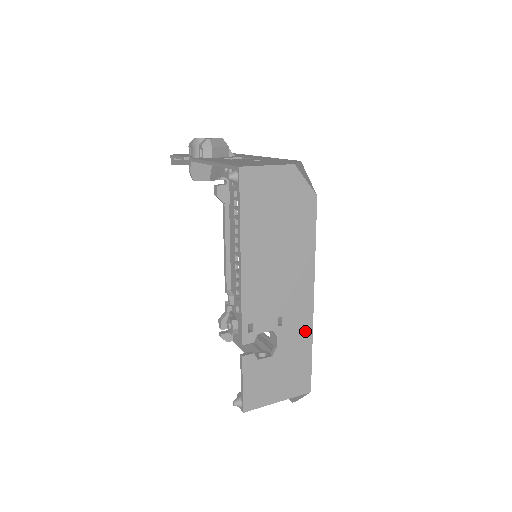
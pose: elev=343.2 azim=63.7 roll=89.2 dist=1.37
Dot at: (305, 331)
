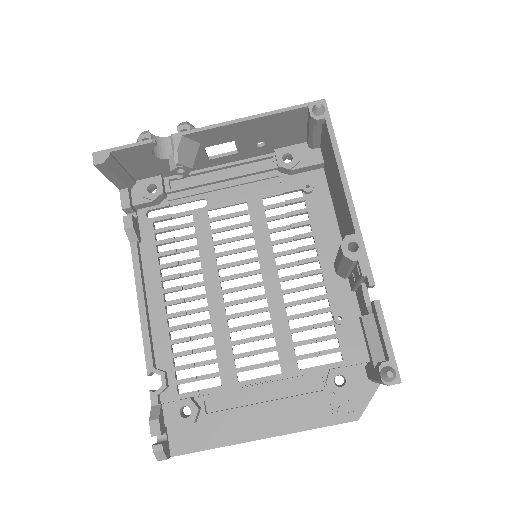
Dot at: occluded
